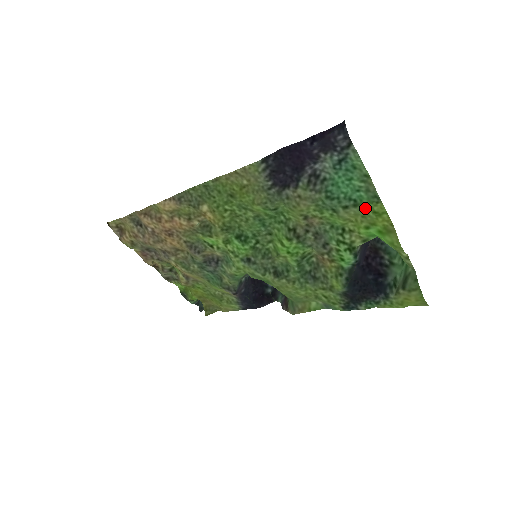
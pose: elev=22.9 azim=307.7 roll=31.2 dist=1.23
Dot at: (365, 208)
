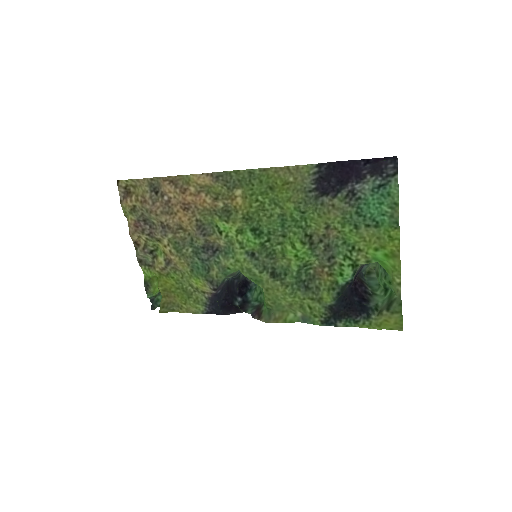
Dot at: (384, 230)
